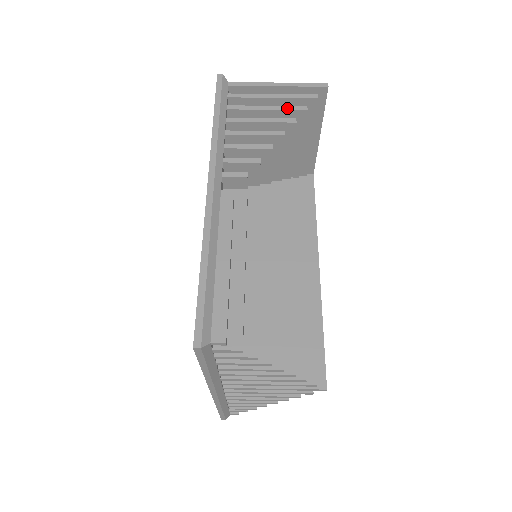
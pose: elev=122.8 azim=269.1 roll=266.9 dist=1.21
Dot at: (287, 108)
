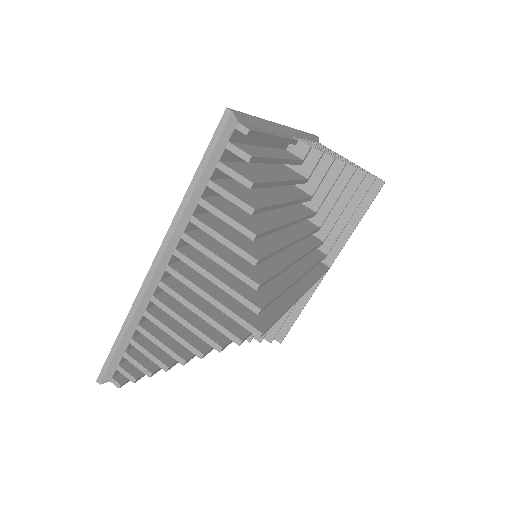
Dot at: (353, 165)
